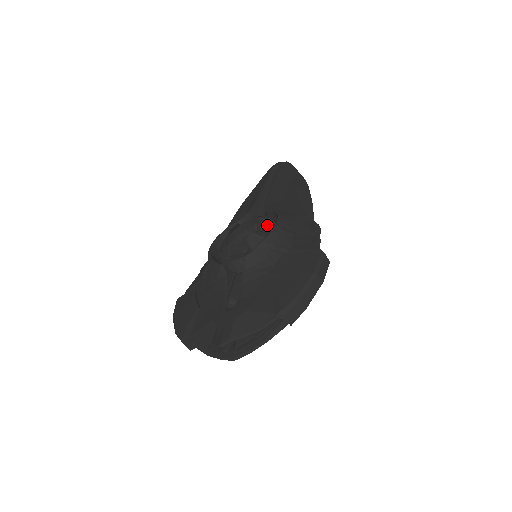
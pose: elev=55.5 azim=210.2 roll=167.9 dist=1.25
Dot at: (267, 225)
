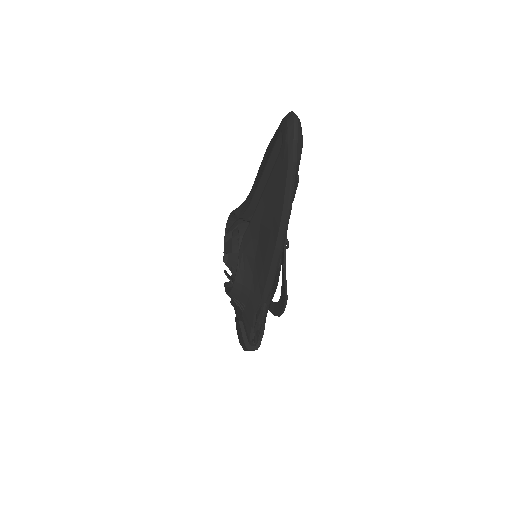
Dot at: occluded
